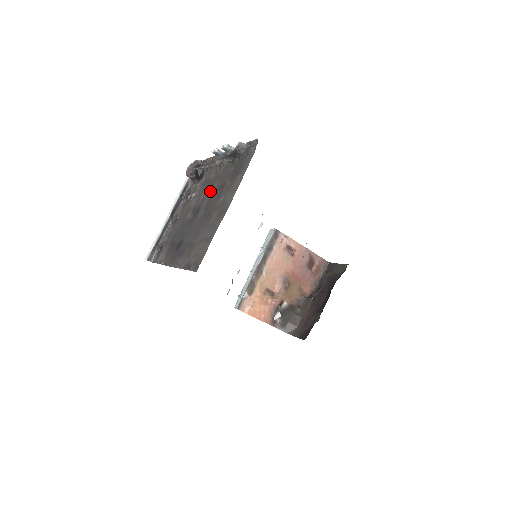
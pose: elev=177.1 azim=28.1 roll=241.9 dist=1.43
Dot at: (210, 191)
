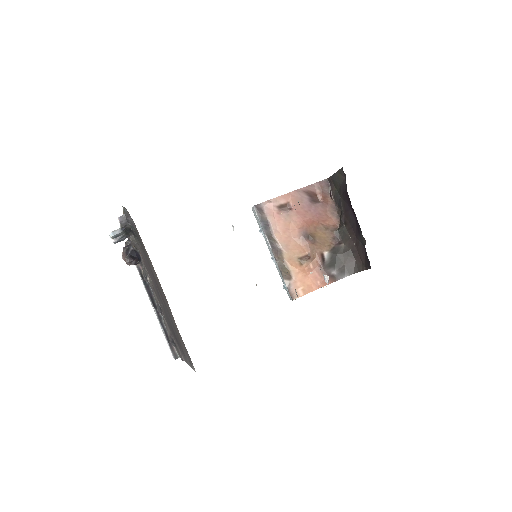
Dot at: (150, 272)
